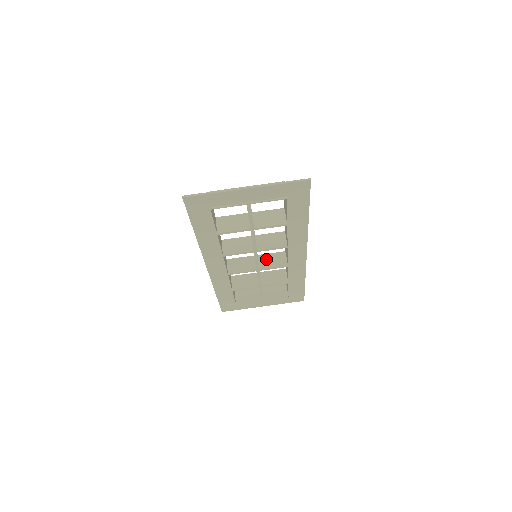
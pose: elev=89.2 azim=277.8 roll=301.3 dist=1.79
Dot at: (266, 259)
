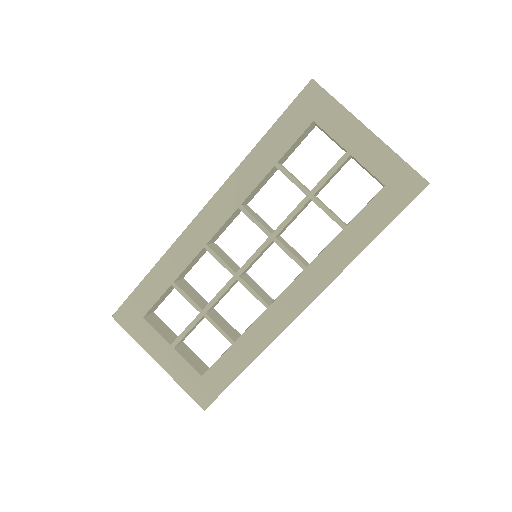
Dot at: (252, 281)
